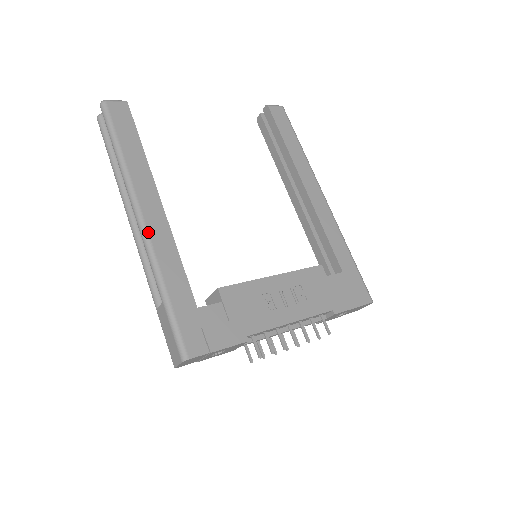
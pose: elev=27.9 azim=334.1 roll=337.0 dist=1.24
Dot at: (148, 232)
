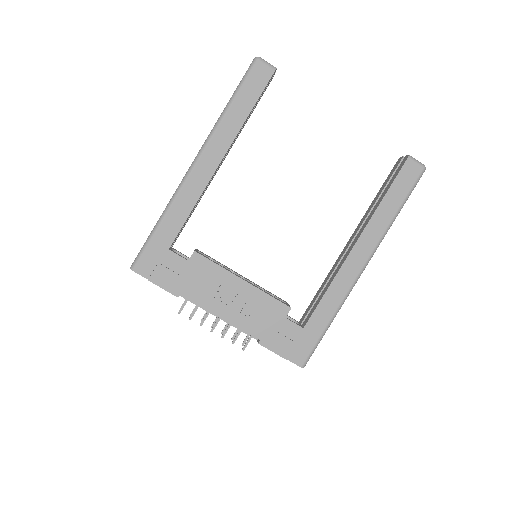
Dot at: (188, 177)
